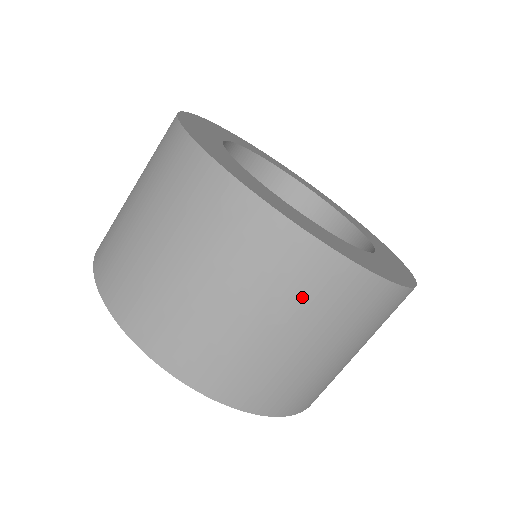
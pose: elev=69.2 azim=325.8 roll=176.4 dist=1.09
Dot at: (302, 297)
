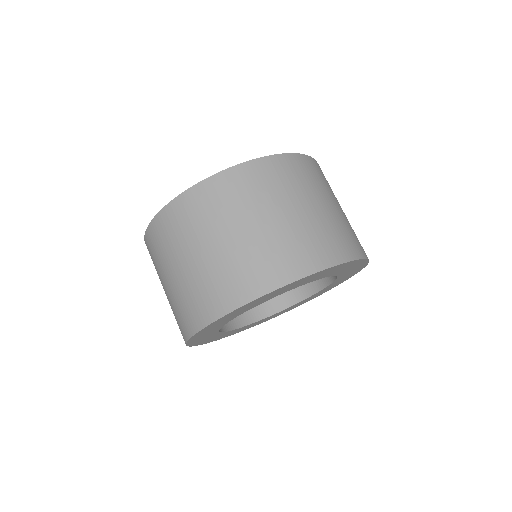
Dot at: (269, 189)
